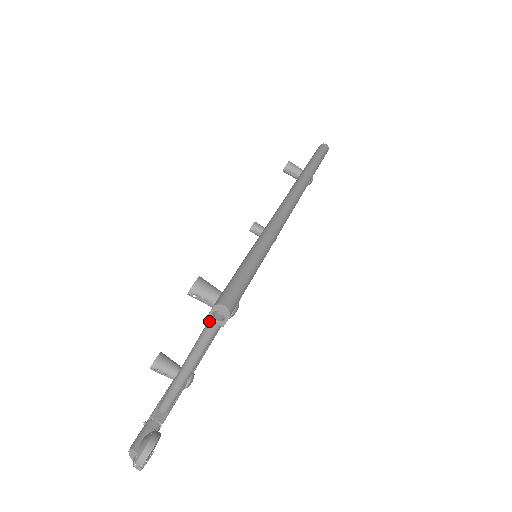
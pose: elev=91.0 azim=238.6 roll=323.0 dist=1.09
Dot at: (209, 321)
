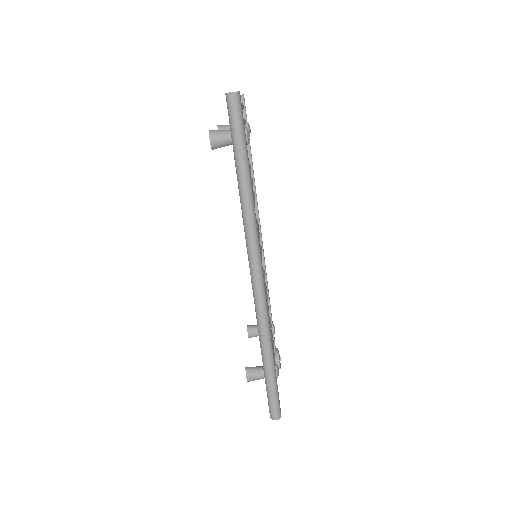
Dot at: occluded
